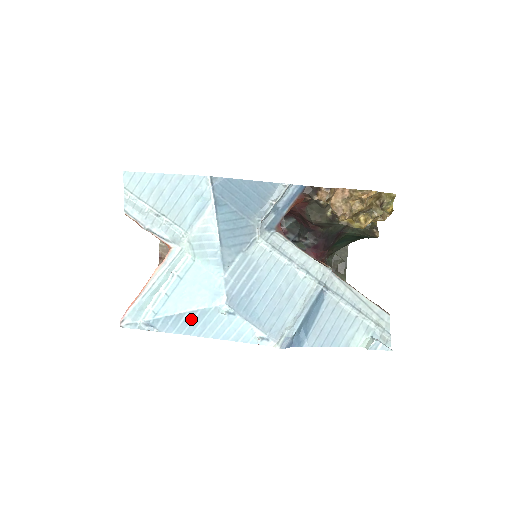
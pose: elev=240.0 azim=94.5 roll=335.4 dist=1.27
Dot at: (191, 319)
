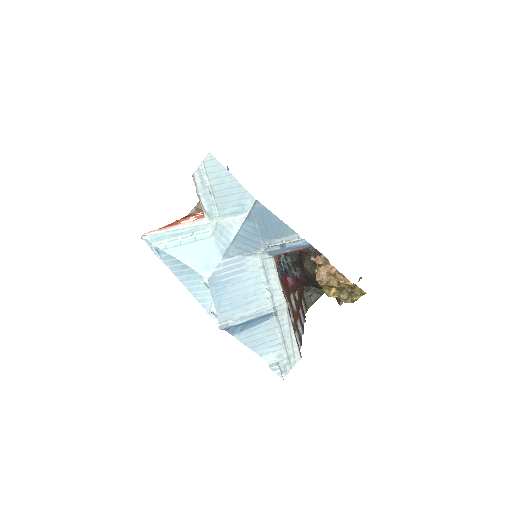
Dot at: (183, 269)
